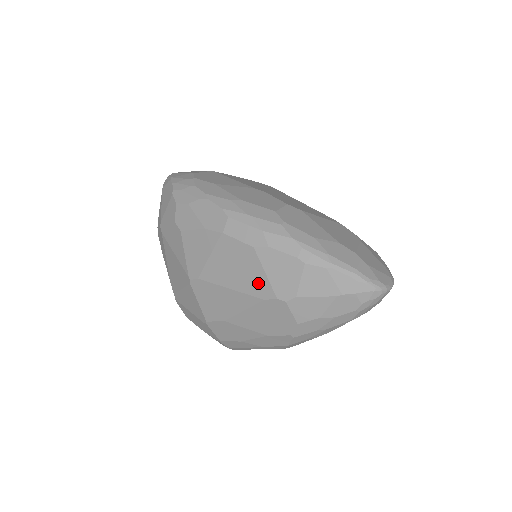
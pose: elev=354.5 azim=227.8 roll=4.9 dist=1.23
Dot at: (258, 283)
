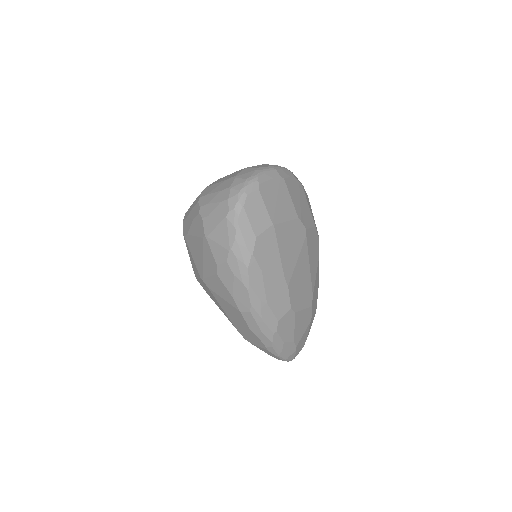
Dot at: (239, 327)
